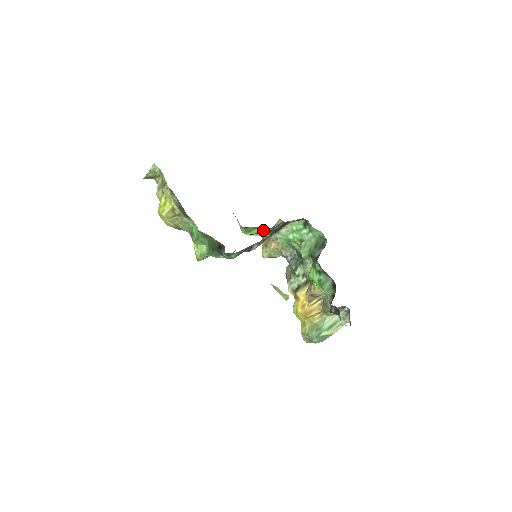
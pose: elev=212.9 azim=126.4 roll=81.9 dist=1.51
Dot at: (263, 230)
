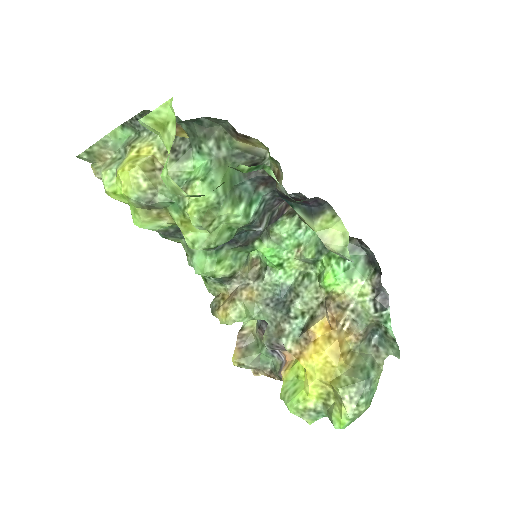
Dot at: (233, 264)
